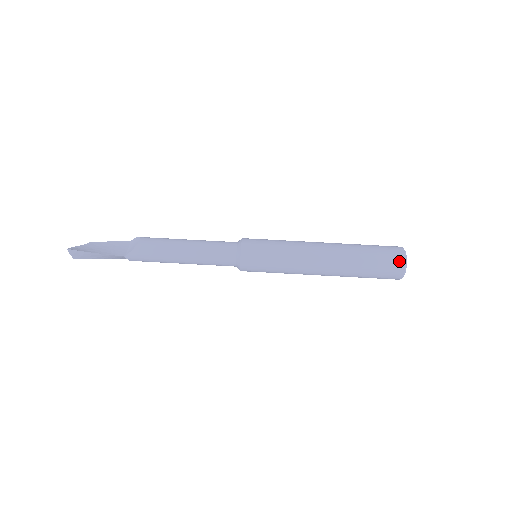
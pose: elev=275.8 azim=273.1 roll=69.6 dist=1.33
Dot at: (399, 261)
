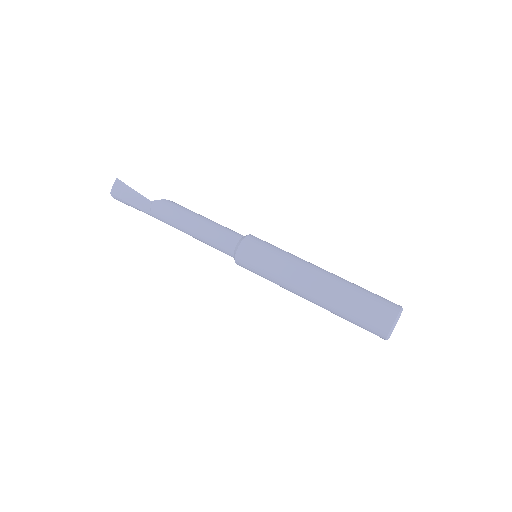
Dot at: (394, 305)
